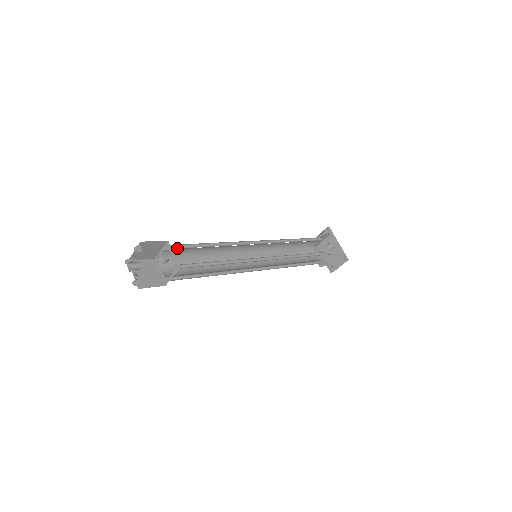
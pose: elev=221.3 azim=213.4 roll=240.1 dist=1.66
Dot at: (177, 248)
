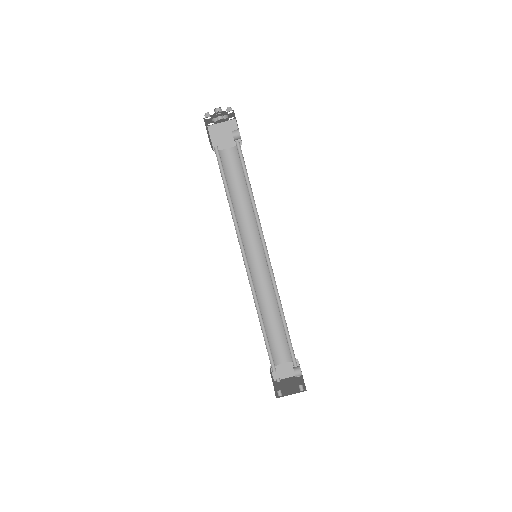
Dot at: occluded
